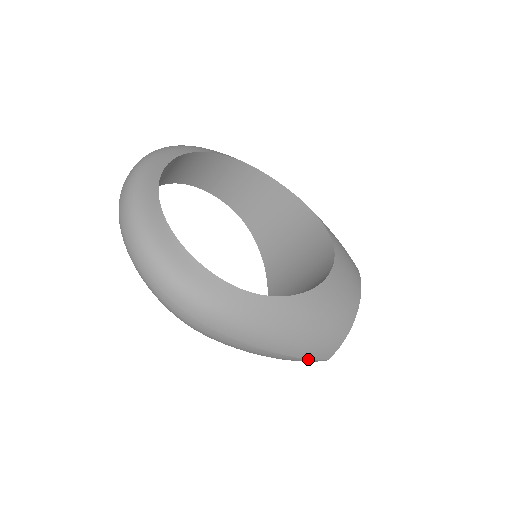
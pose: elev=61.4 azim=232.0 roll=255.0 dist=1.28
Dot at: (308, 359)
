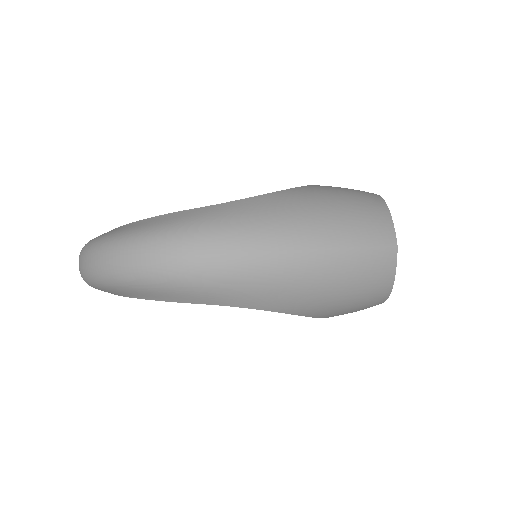
Dot at: (367, 248)
